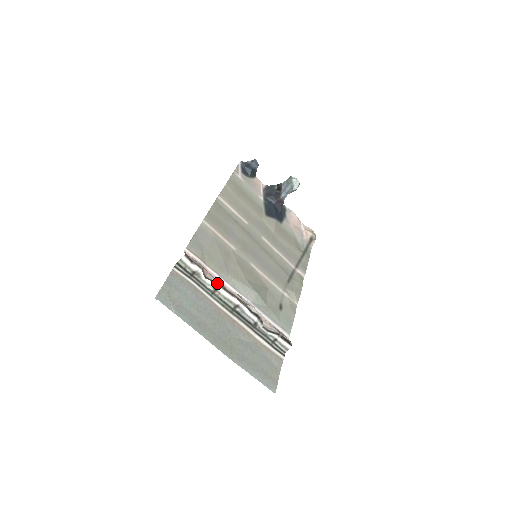
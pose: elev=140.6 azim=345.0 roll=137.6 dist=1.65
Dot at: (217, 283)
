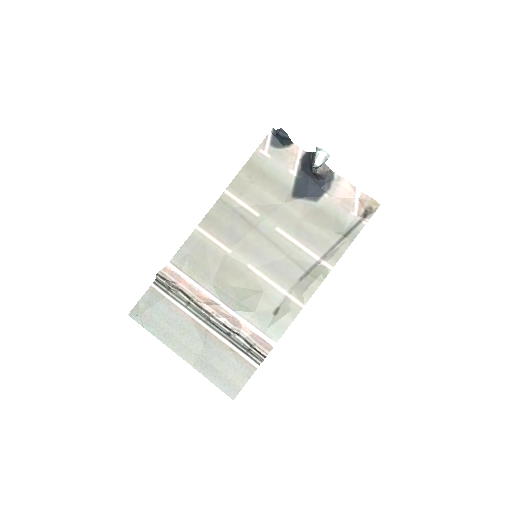
Dot at: (189, 297)
